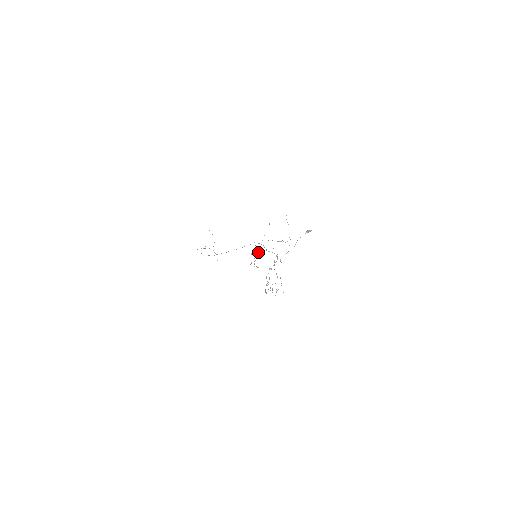
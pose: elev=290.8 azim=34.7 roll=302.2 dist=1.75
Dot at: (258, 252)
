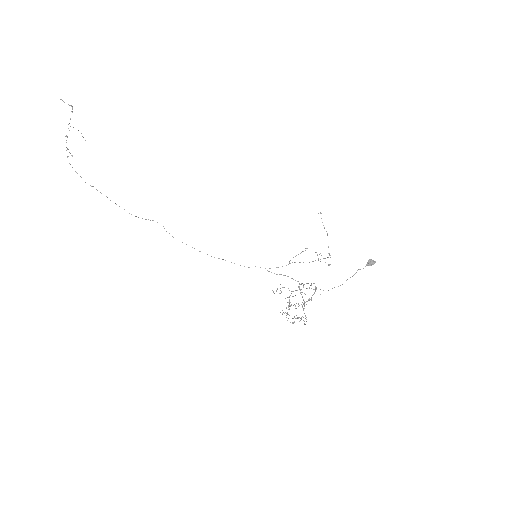
Dot at: (288, 288)
